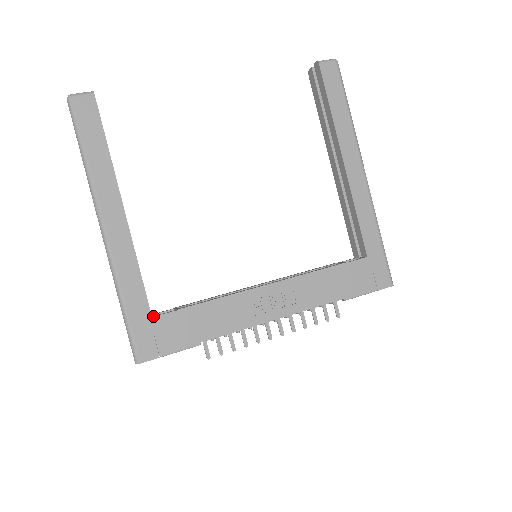
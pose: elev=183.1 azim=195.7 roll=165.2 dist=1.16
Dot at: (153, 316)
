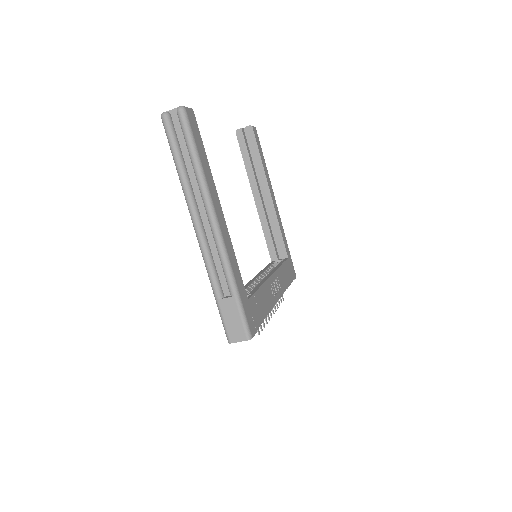
Dot at: (247, 299)
